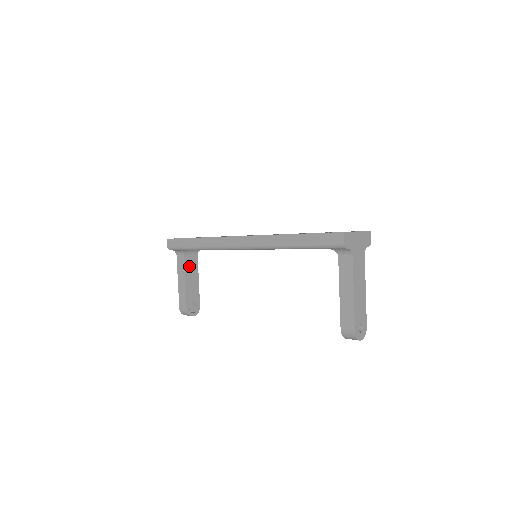
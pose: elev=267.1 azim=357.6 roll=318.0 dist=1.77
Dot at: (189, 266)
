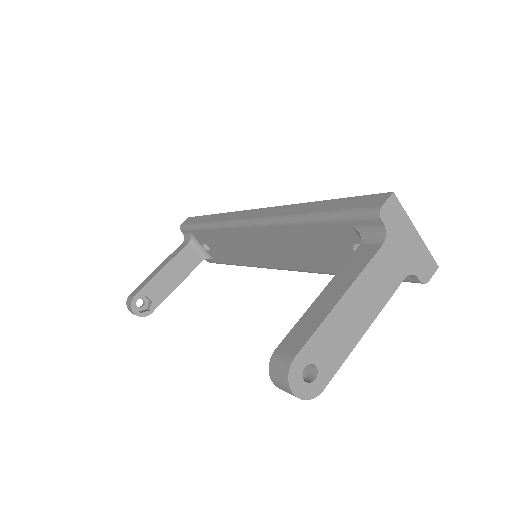
Dot at: (183, 259)
